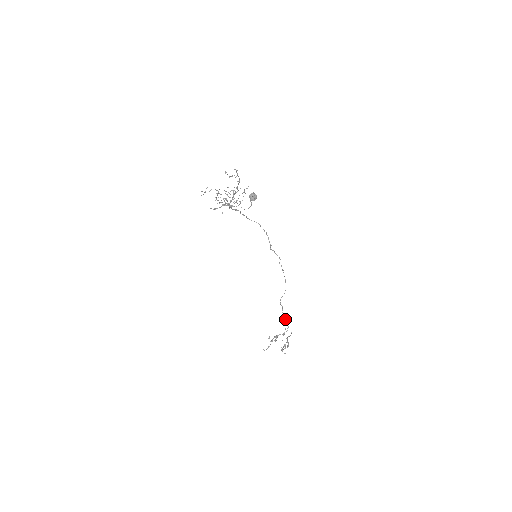
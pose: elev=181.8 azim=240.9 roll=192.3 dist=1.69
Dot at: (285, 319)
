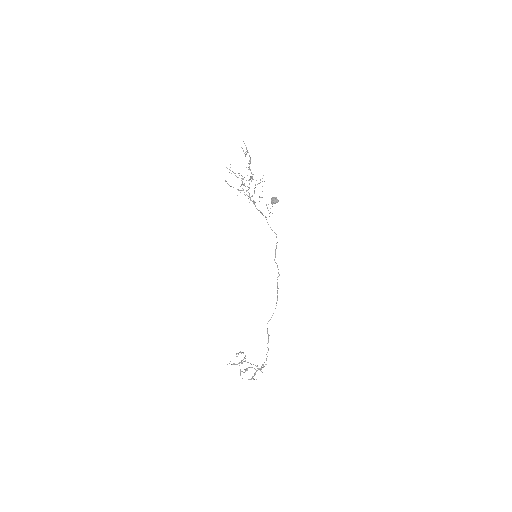
Dot at: (267, 352)
